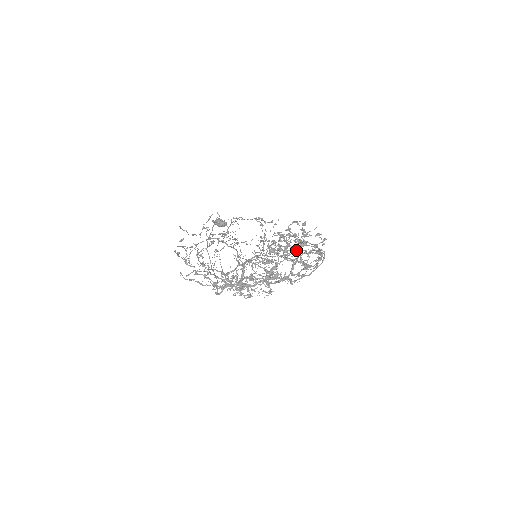
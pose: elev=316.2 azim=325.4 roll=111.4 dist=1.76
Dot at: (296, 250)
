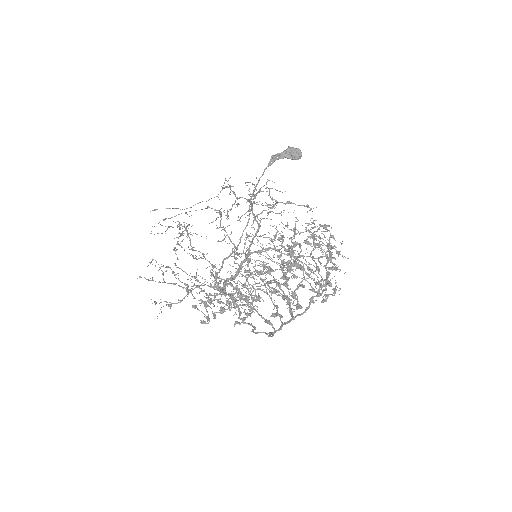
Dot at: (248, 304)
